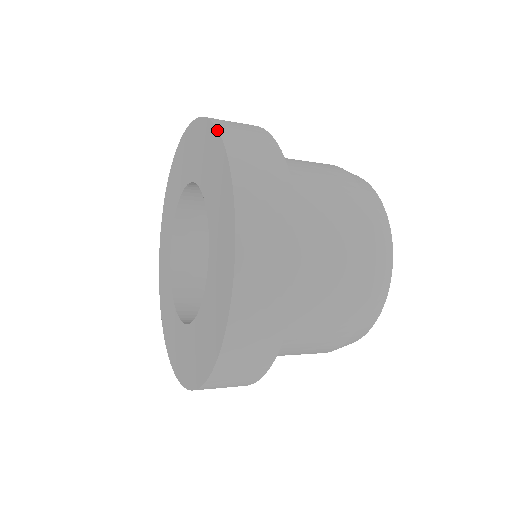
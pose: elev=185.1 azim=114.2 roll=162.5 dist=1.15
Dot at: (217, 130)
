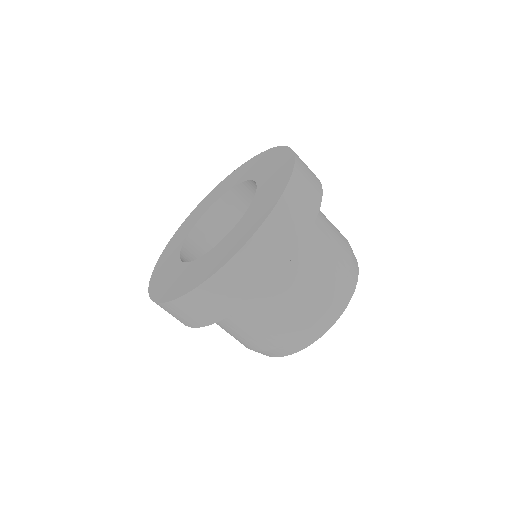
Dot at: (215, 188)
